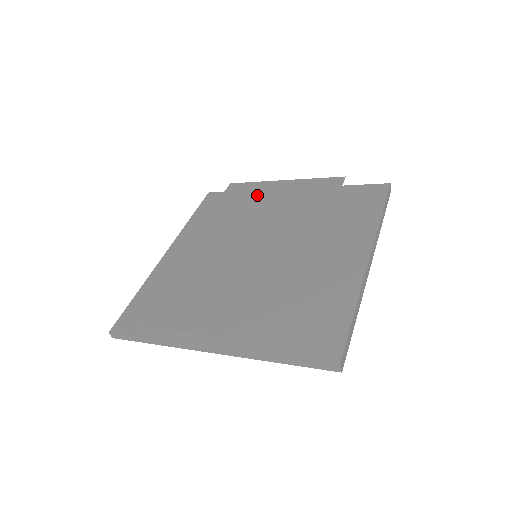
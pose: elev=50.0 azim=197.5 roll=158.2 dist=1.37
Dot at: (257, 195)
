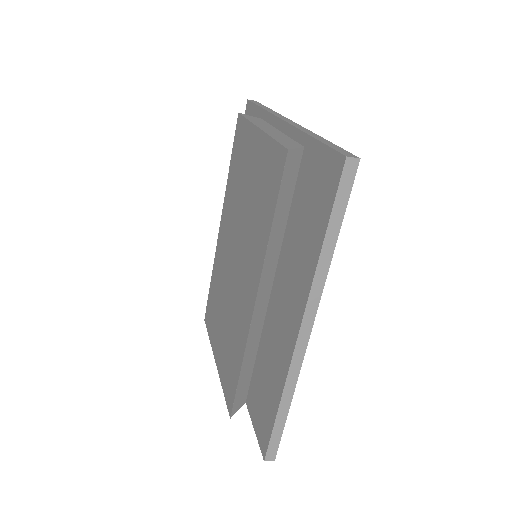
Dot at: (244, 156)
